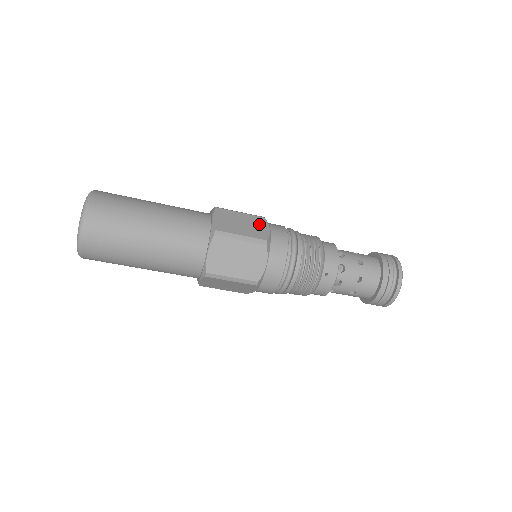
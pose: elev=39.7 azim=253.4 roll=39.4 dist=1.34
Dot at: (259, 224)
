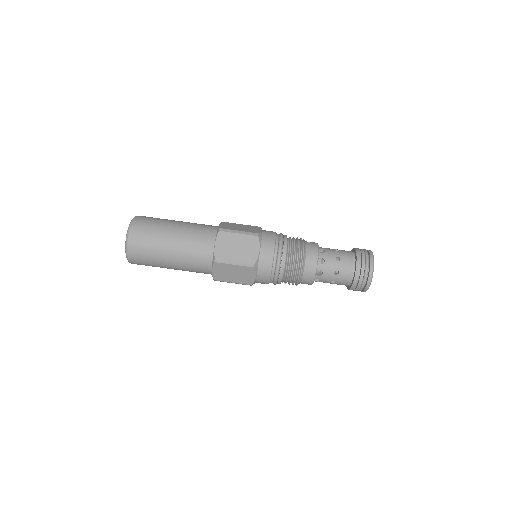
Dot at: occluded
